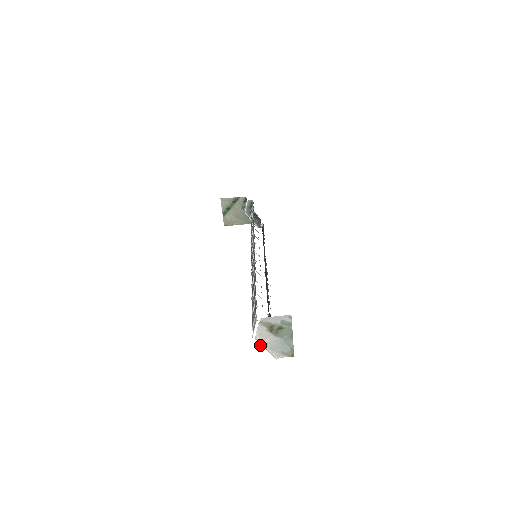
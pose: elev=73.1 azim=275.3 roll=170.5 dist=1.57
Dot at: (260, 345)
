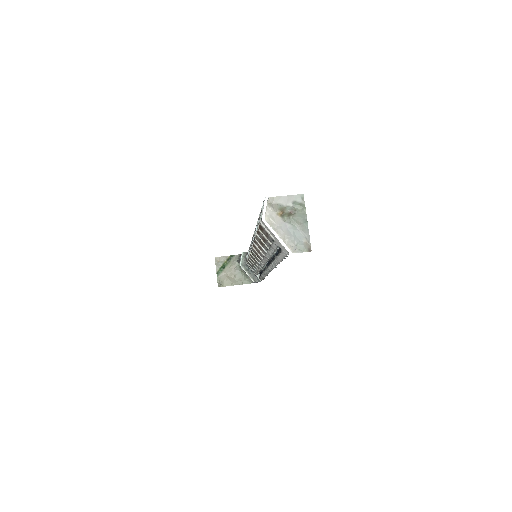
Dot at: (271, 228)
